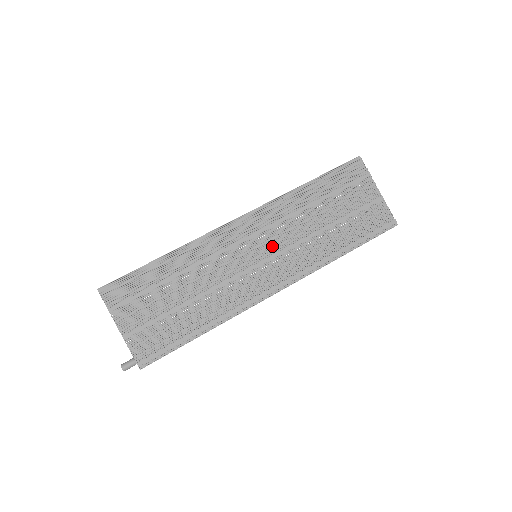
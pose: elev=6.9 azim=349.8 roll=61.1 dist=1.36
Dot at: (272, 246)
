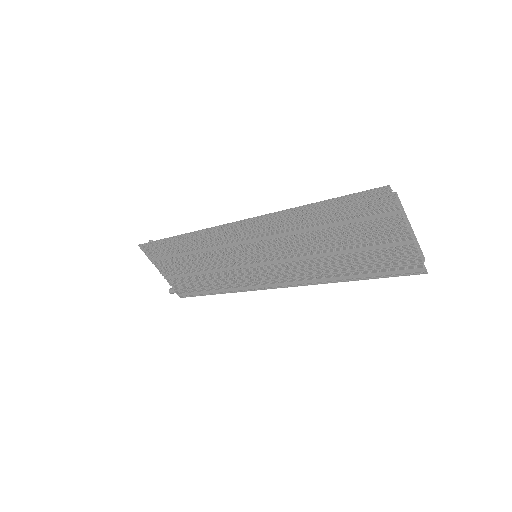
Dot at: (270, 253)
